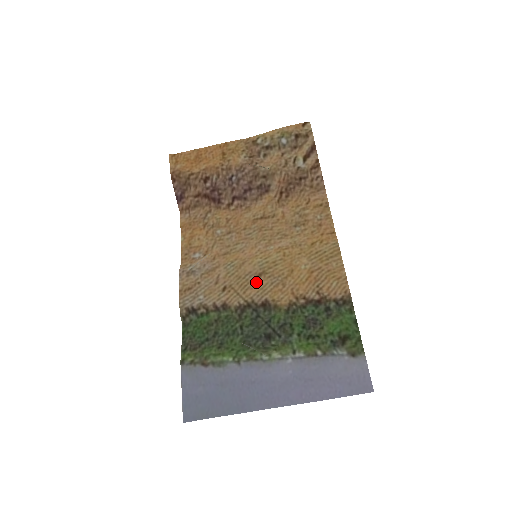
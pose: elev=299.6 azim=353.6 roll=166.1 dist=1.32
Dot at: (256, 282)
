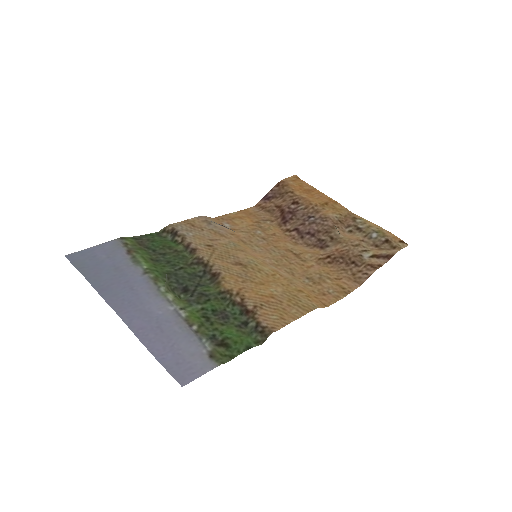
Dot at: (232, 263)
